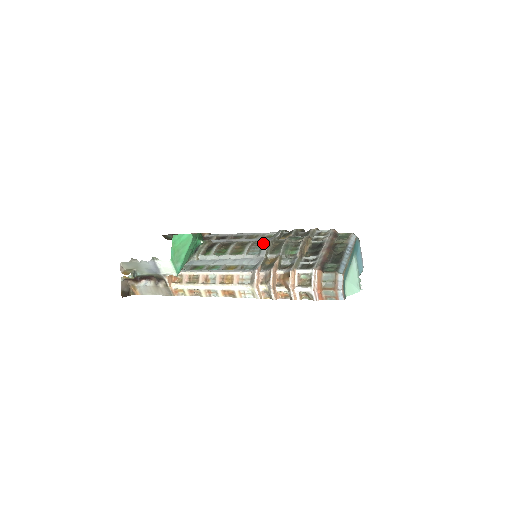
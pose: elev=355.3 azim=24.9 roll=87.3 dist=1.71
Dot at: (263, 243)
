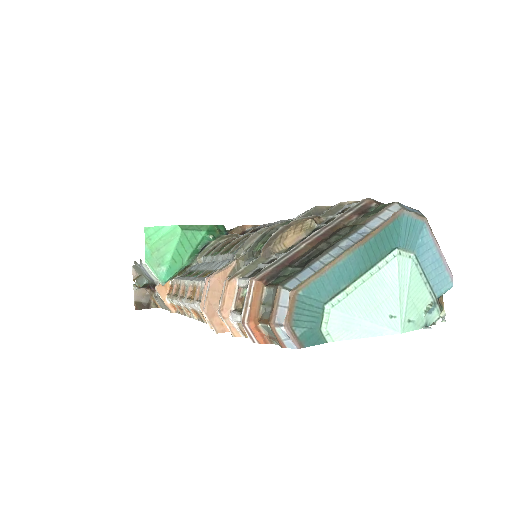
Dot at: occluded
